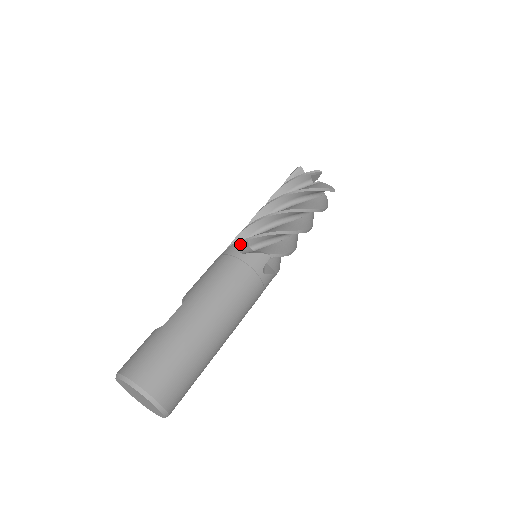
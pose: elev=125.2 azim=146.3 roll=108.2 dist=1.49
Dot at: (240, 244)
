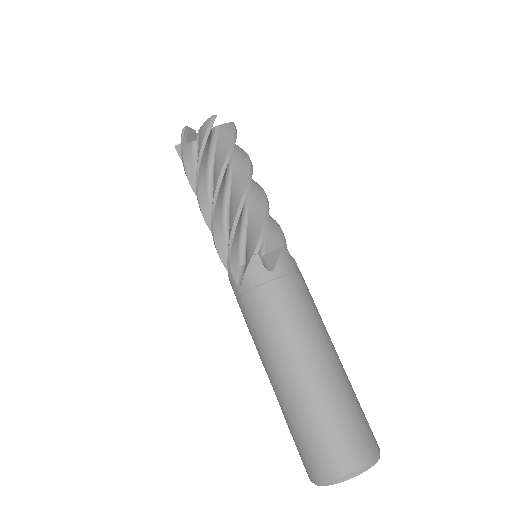
Dot at: (231, 279)
